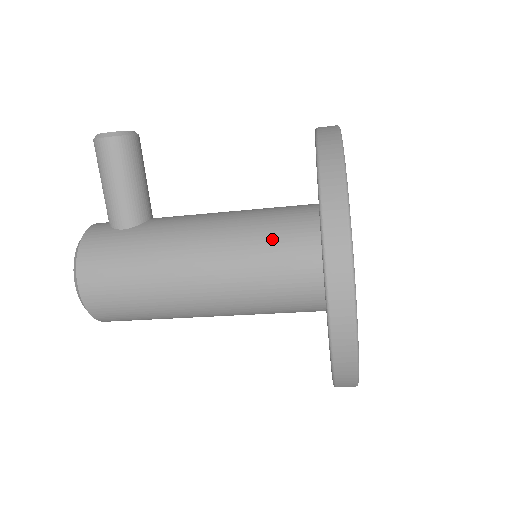
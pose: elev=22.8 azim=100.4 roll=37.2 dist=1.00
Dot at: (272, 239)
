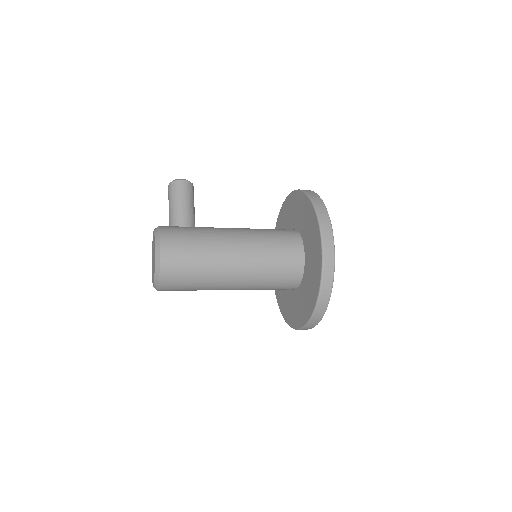
Dot at: (275, 233)
